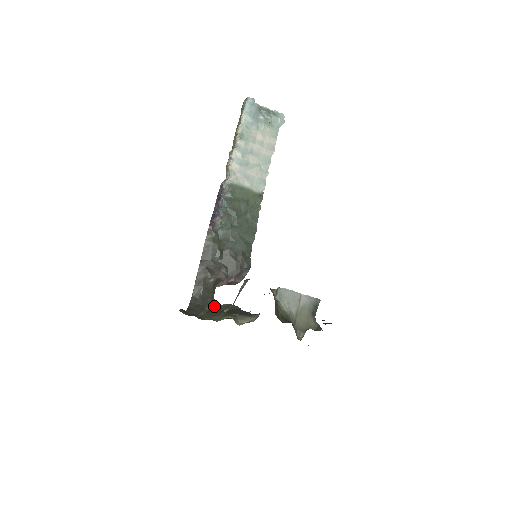
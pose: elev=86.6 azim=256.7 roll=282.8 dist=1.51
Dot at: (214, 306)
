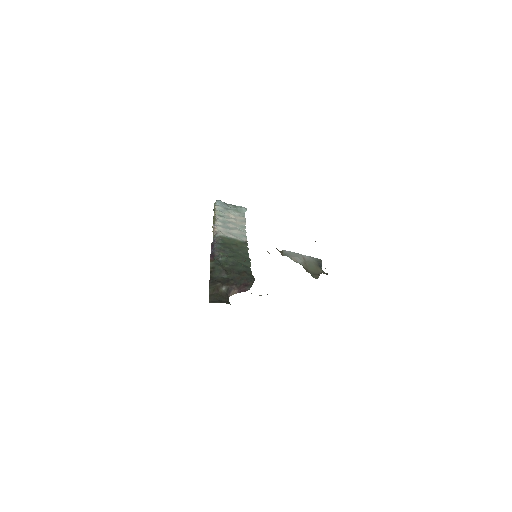
Dot at: occluded
